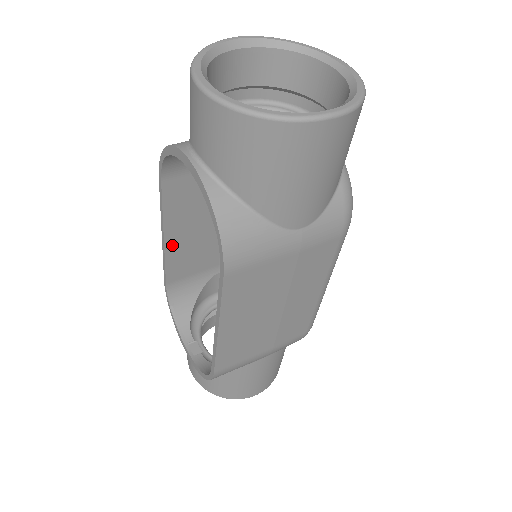
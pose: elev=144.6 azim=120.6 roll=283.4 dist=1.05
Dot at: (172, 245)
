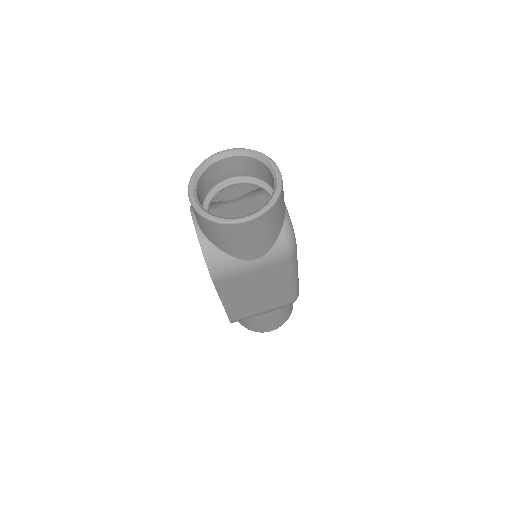
Dot at: occluded
